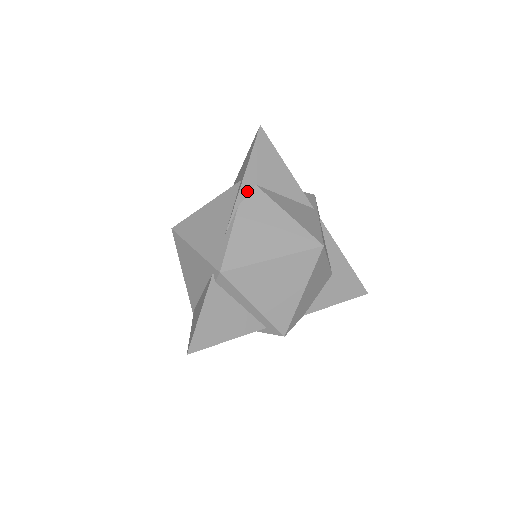
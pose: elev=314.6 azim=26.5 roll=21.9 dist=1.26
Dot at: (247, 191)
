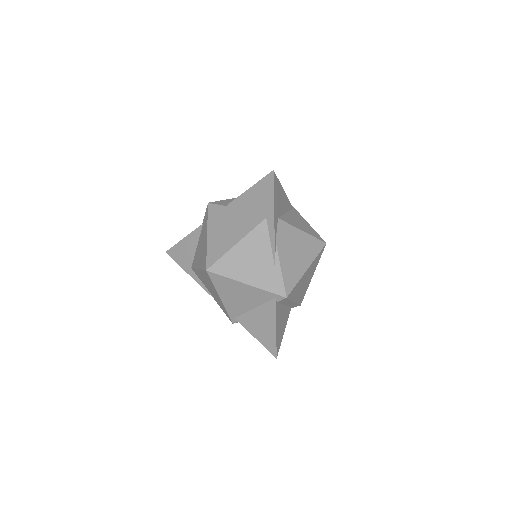
Dot at: (276, 227)
